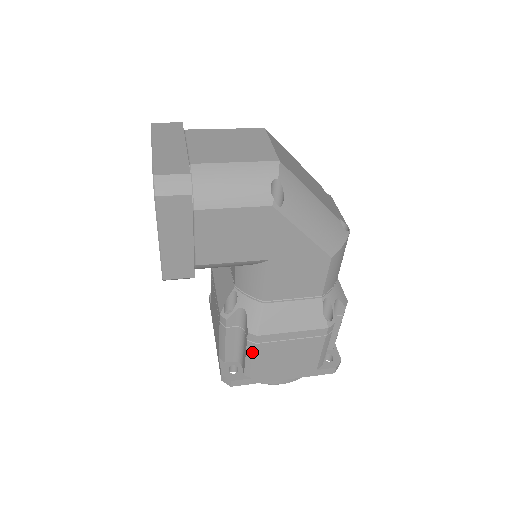
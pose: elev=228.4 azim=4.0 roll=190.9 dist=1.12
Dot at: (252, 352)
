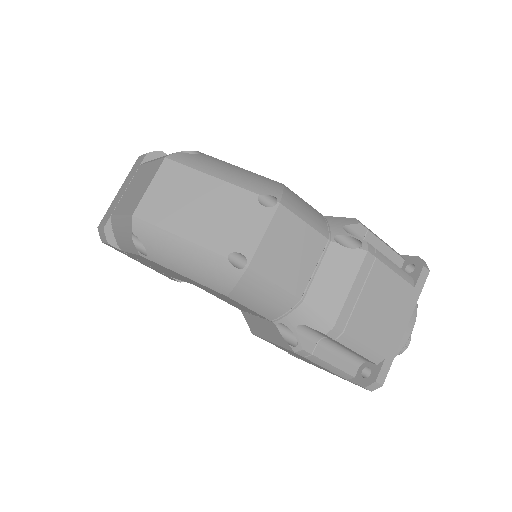
Dot at: occluded
